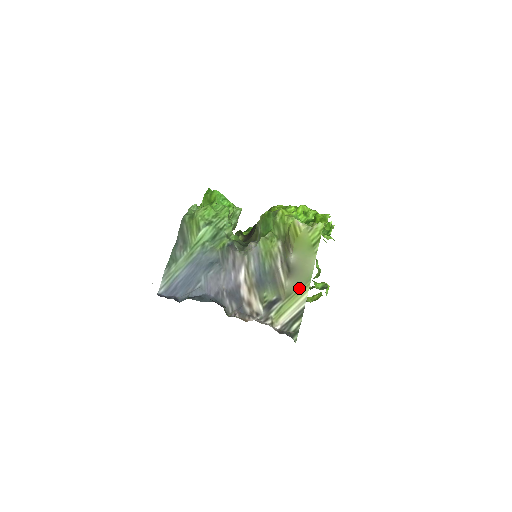
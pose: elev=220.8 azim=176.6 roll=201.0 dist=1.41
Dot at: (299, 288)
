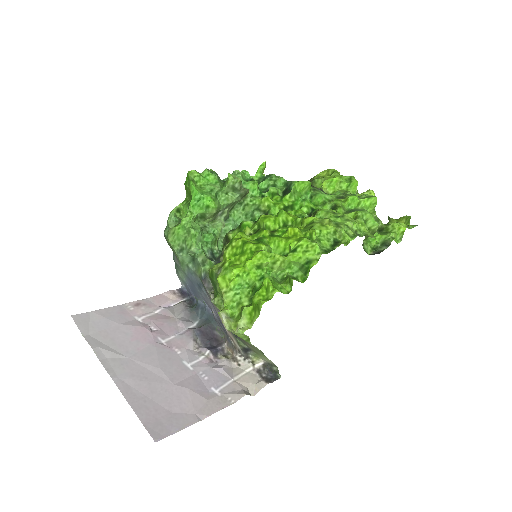
Dot at: (260, 353)
